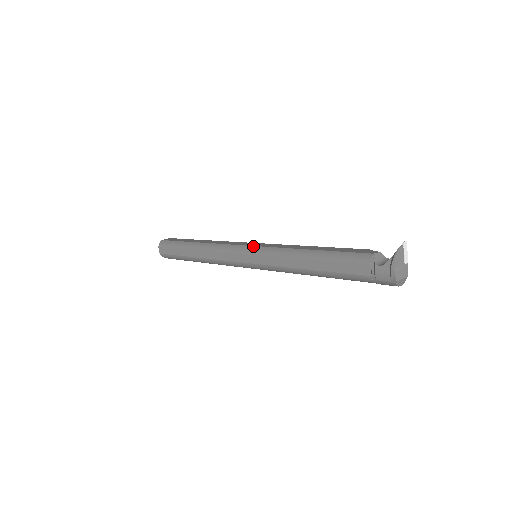
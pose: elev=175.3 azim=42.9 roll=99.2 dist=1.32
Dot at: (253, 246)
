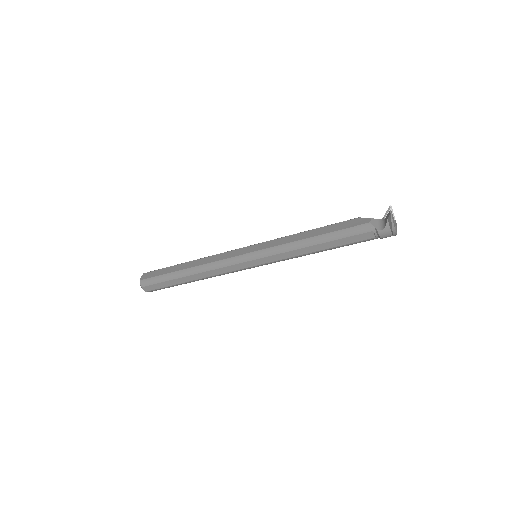
Dot at: (254, 252)
